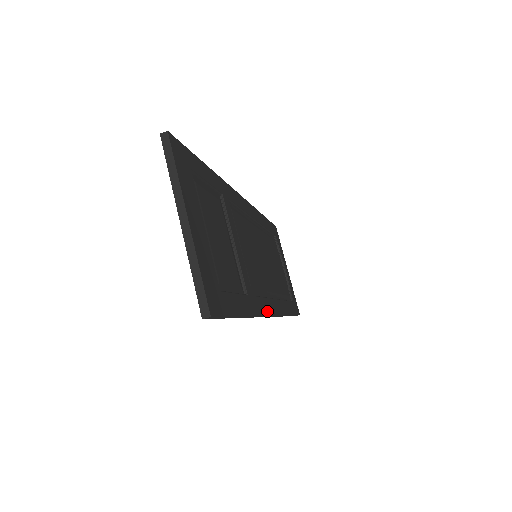
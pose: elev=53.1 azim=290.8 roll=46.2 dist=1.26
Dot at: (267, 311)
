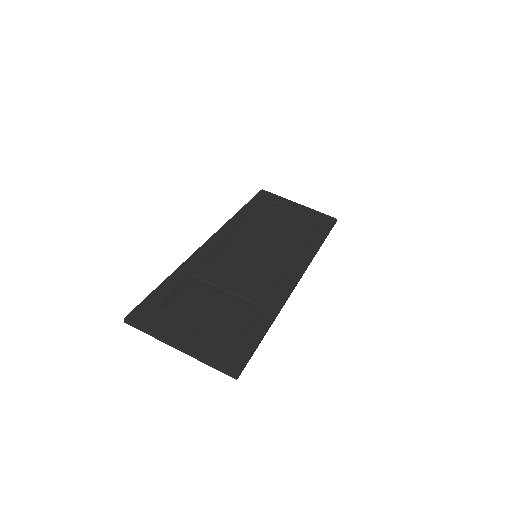
Dot at: (292, 284)
